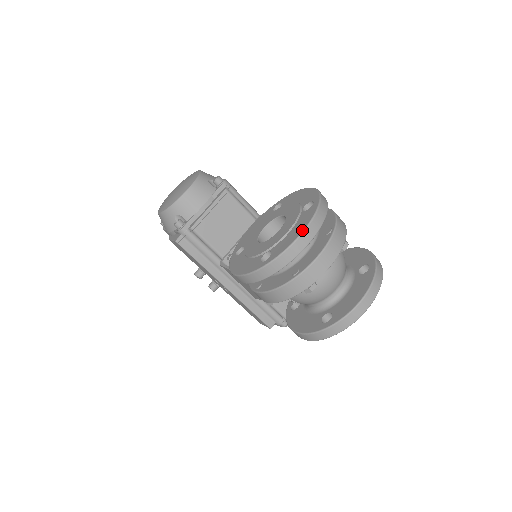
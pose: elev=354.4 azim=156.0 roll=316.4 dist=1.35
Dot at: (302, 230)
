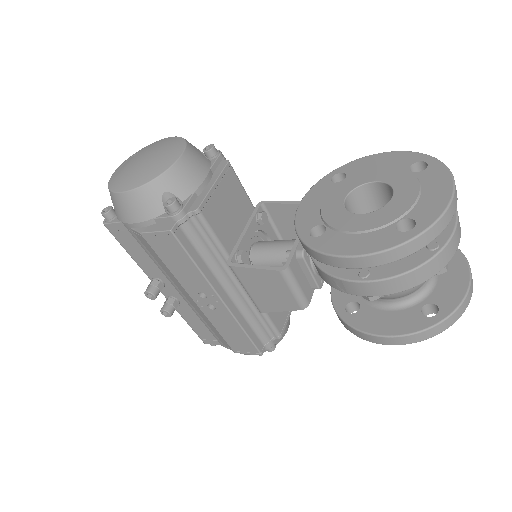
Dot at: (452, 188)
